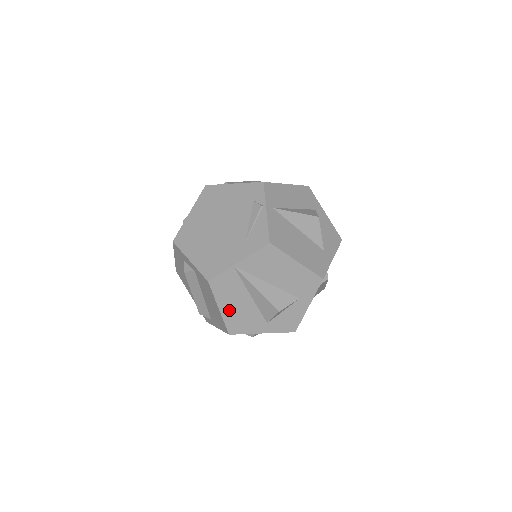
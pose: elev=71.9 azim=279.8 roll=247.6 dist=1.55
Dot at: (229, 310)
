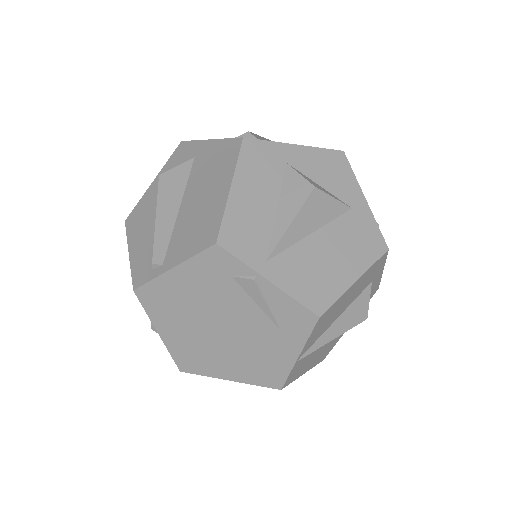
Dot at: (313, 362)
